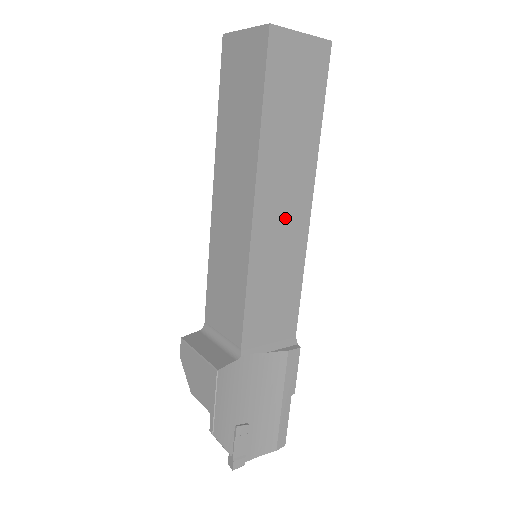
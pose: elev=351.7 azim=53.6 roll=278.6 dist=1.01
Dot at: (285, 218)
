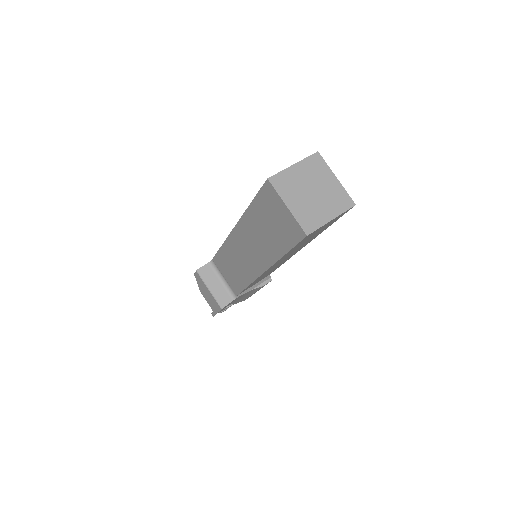
Dot at: occluded
